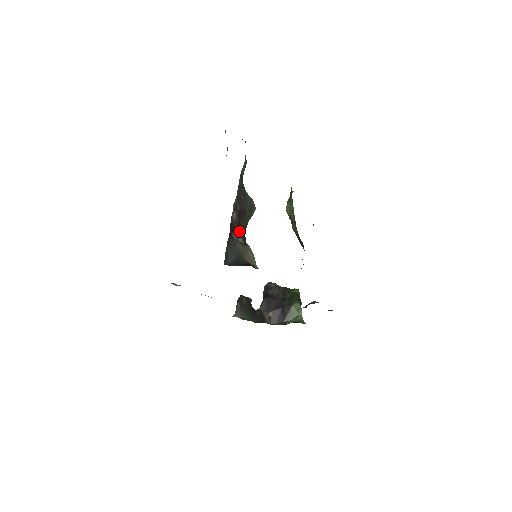
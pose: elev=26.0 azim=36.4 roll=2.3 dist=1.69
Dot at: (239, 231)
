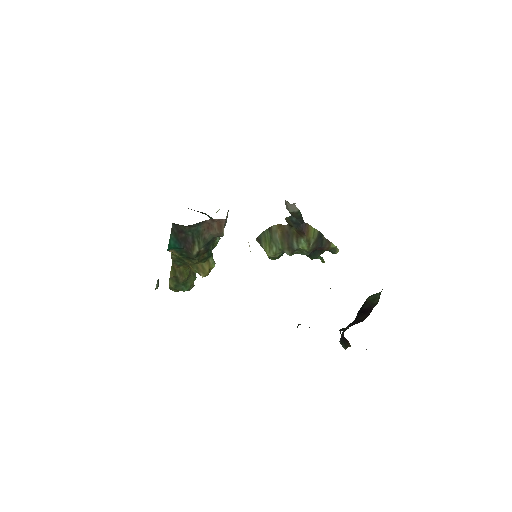
Dot at: occluded
